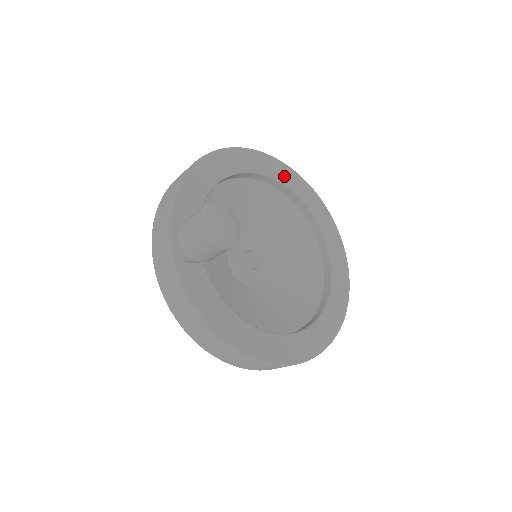
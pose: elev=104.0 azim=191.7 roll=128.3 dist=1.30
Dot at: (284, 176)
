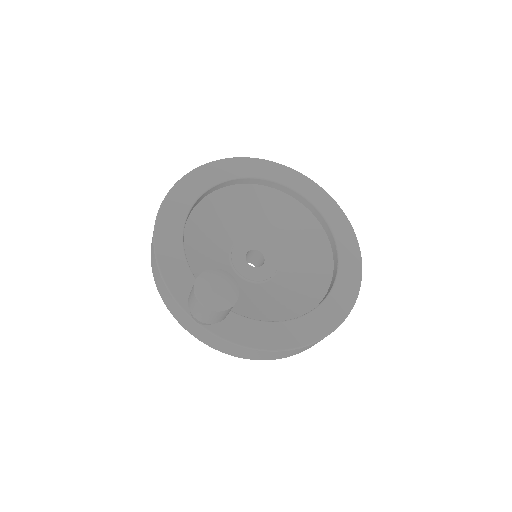
Dot at: (224, 172)
